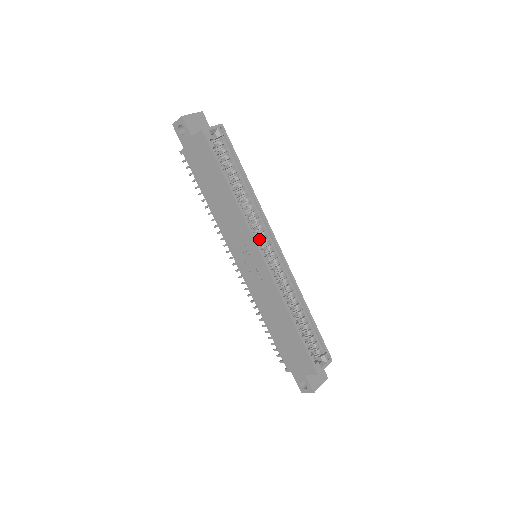
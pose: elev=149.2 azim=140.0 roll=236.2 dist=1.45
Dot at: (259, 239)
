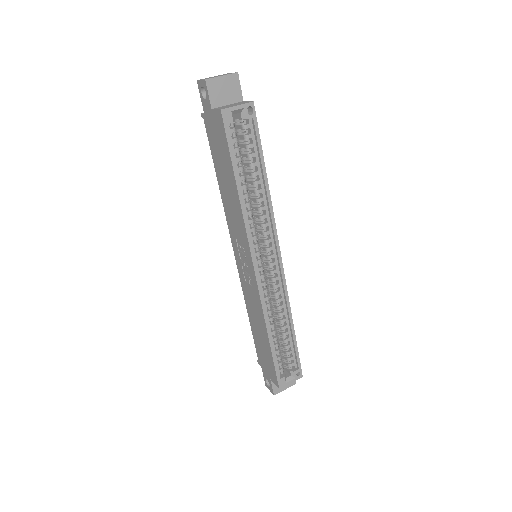
Dot at: occluded
